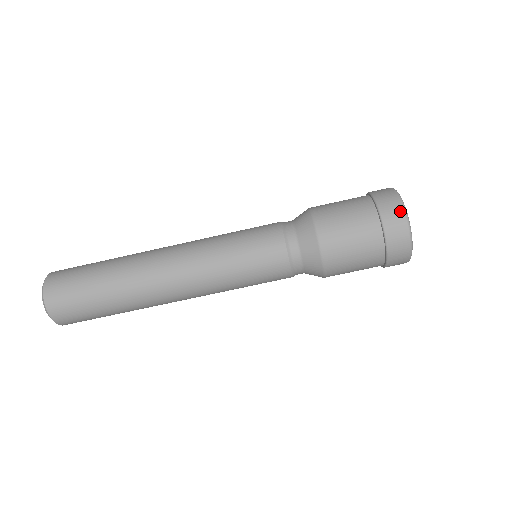
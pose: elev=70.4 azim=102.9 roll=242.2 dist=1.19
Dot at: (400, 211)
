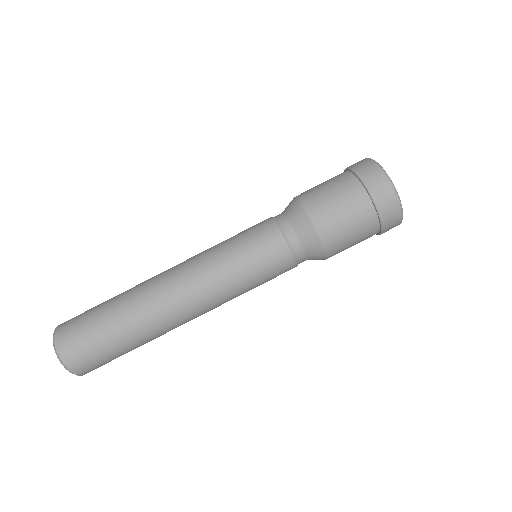
Dot at: (362, 160)
